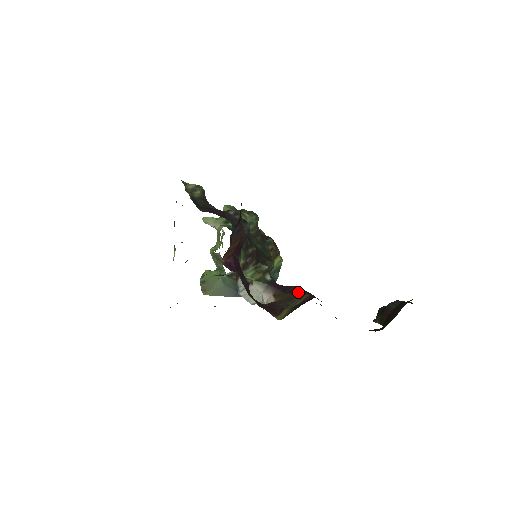
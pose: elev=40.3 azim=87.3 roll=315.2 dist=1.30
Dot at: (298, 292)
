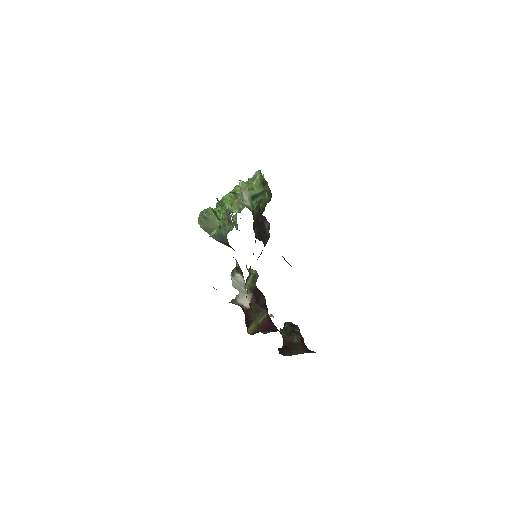
Dot at: (263, 306)
